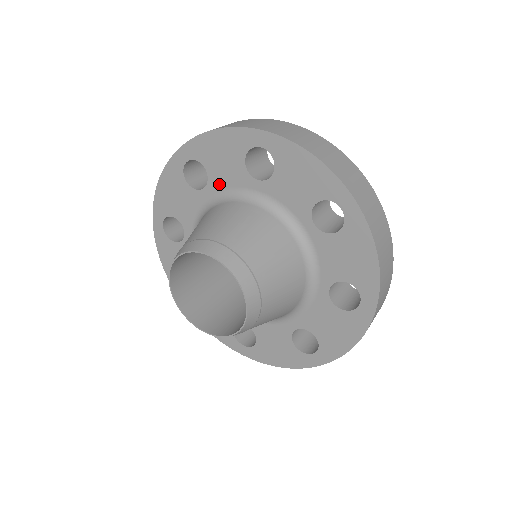
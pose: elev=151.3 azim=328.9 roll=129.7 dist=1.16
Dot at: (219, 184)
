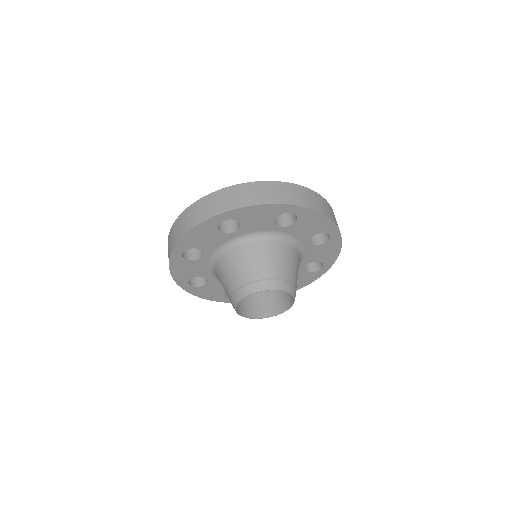
Dot at: (248, 230)
